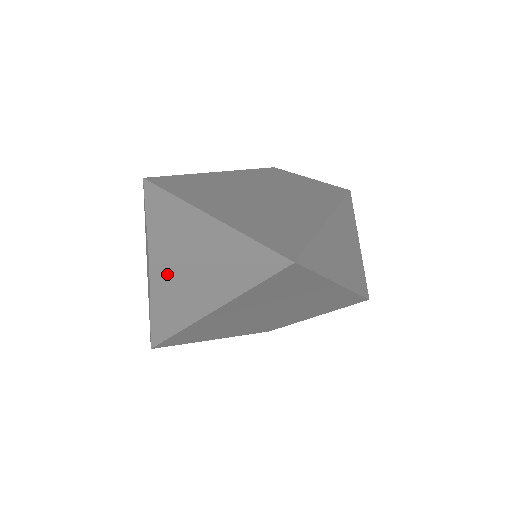
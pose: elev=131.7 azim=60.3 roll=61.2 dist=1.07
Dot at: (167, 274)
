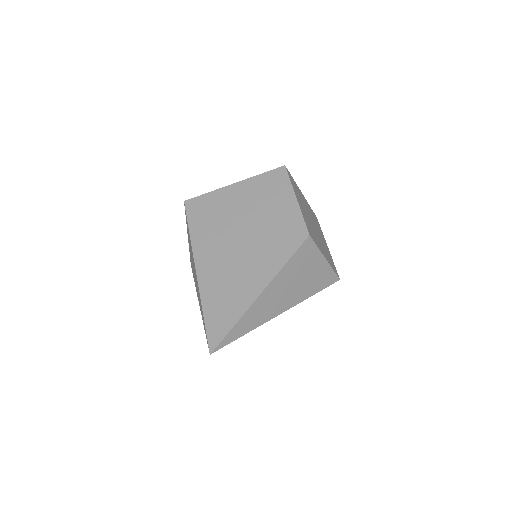
Dot at: occluded
